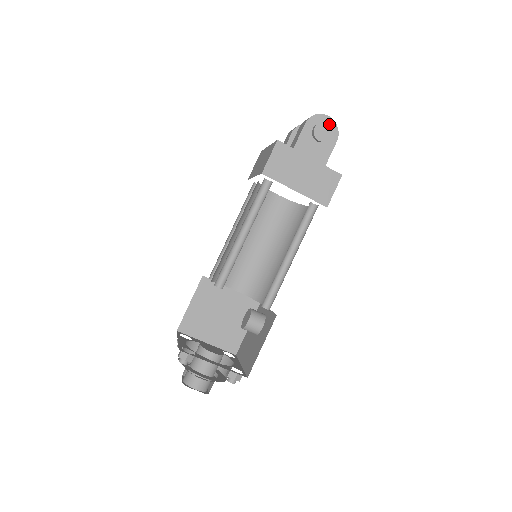
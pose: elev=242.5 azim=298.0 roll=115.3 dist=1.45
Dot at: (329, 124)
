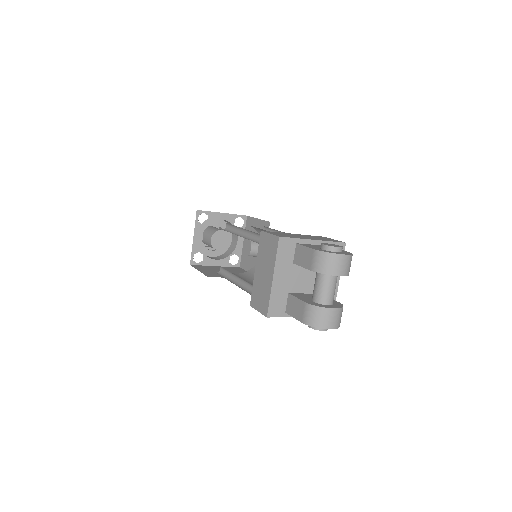
Dot at: occluded
